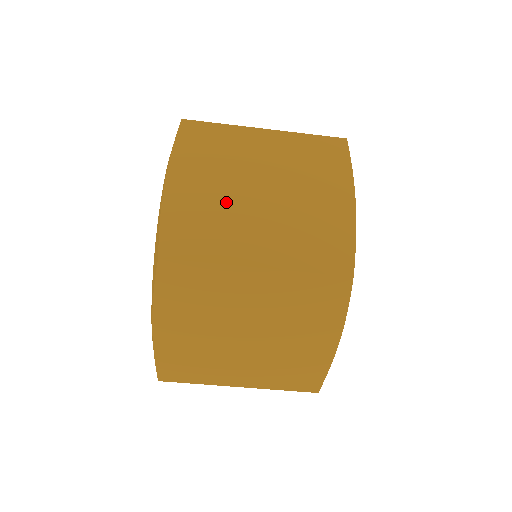
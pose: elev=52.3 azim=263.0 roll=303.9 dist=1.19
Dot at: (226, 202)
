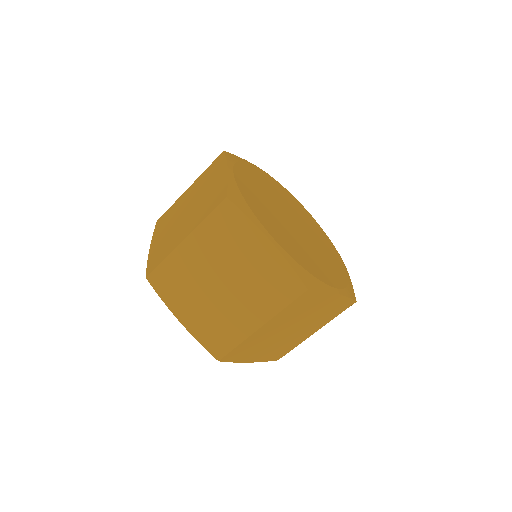
Dot at: (213, 306)
